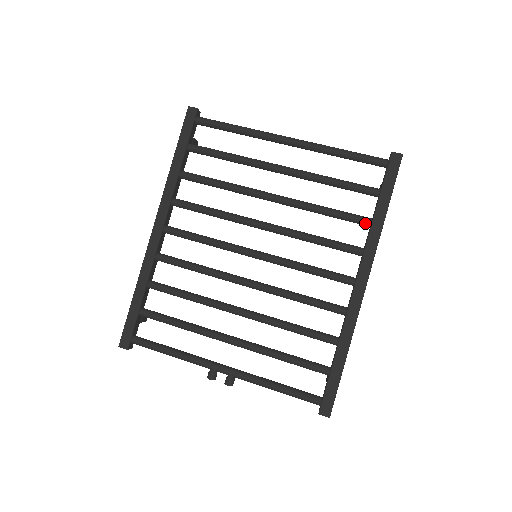
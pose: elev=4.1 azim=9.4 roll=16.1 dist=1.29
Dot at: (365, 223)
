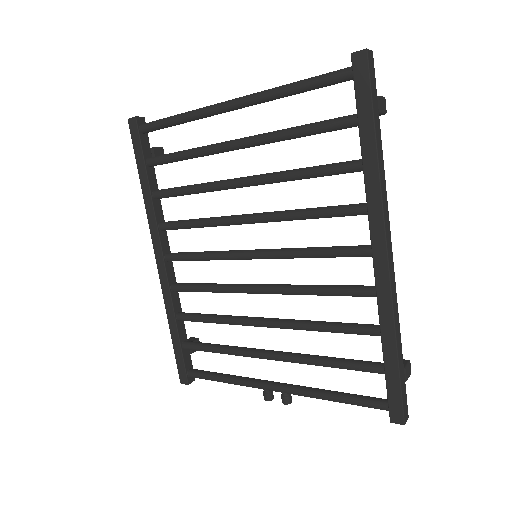
Dot at: (355, 170)
